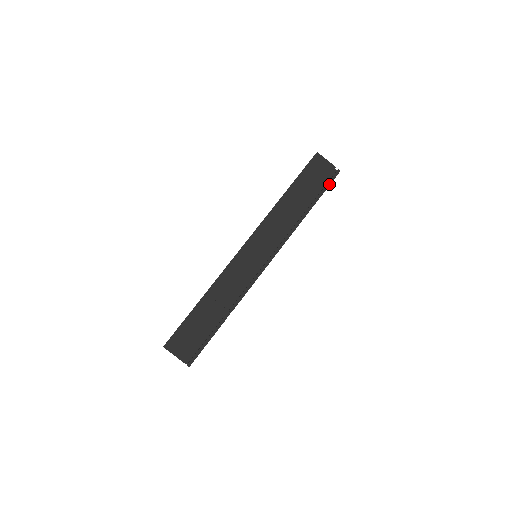
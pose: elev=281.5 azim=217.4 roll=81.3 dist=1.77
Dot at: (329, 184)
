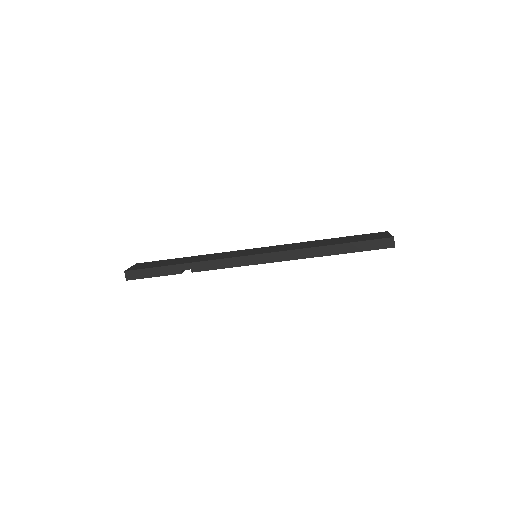
Dot at: occluded
